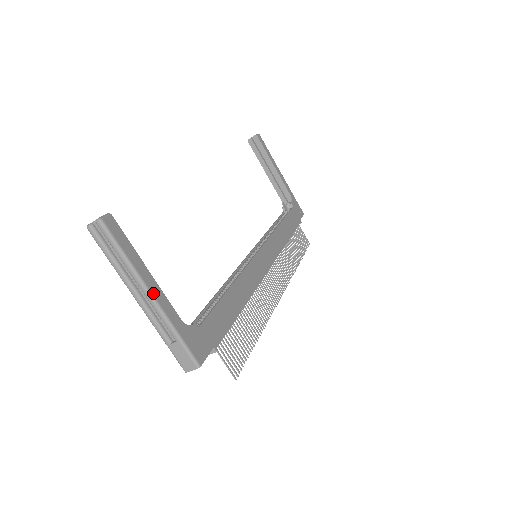
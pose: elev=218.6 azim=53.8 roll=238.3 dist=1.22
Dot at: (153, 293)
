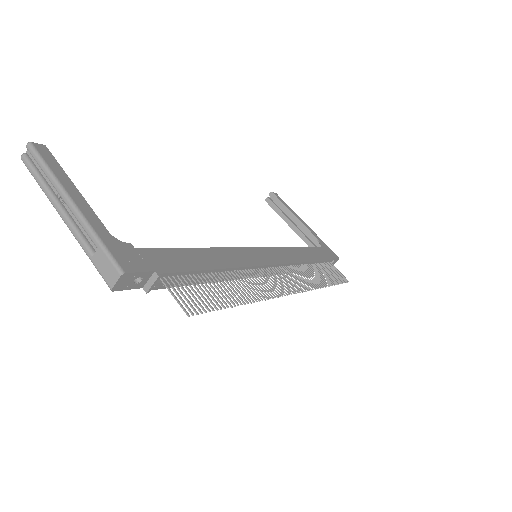
Dot at: (75, 201)
